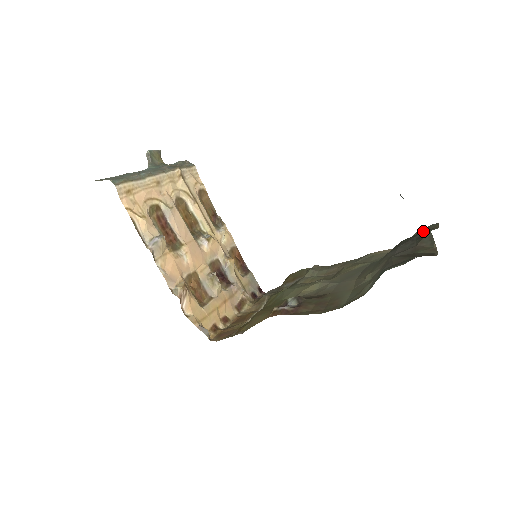
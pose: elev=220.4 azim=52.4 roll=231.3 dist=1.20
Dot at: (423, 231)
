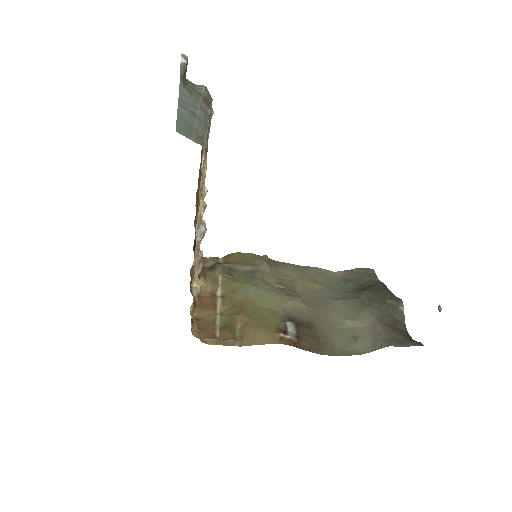
Dot at: (395, 301)
